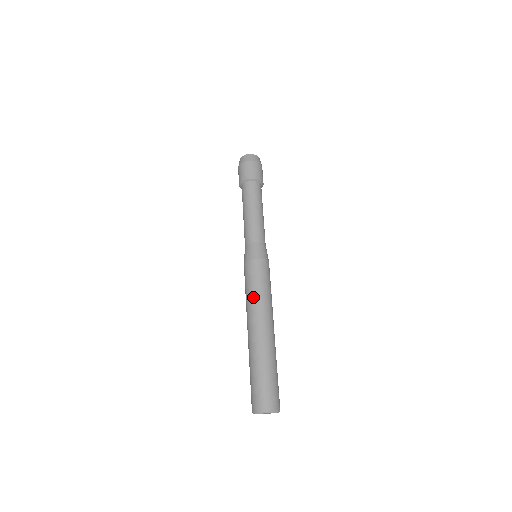
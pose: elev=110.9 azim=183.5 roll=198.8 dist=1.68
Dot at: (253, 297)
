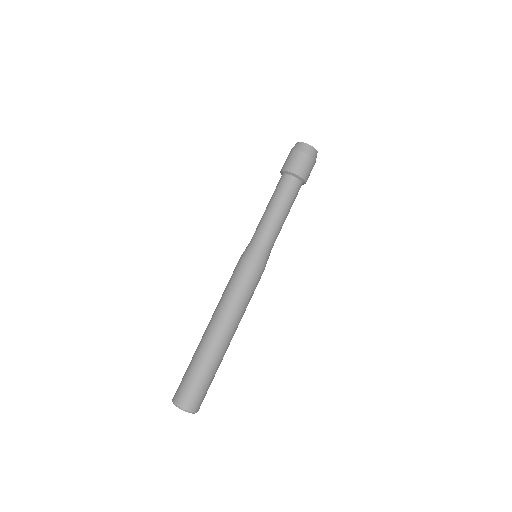
Dot at: (224, 296)
